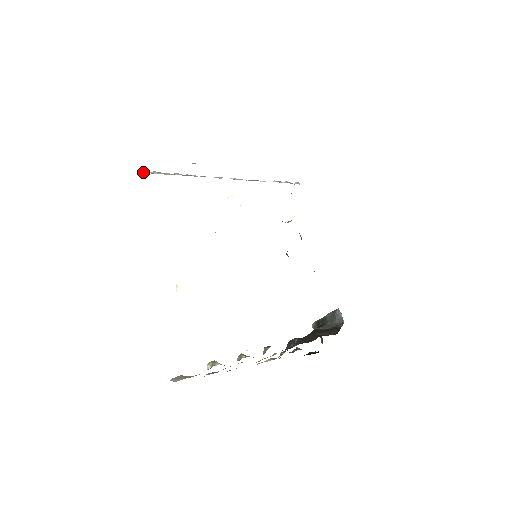
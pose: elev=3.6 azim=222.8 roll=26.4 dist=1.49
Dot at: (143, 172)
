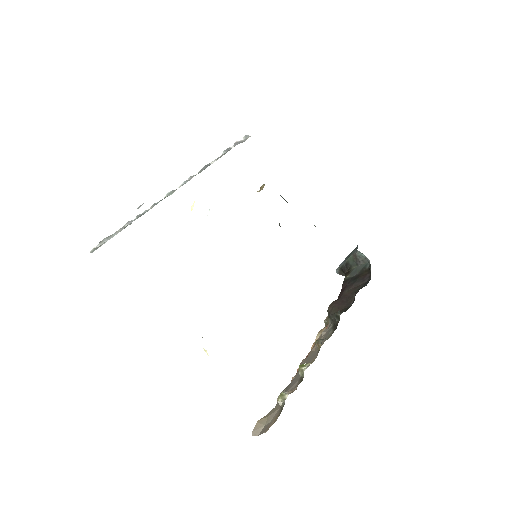
Dot at: (93, 250)
